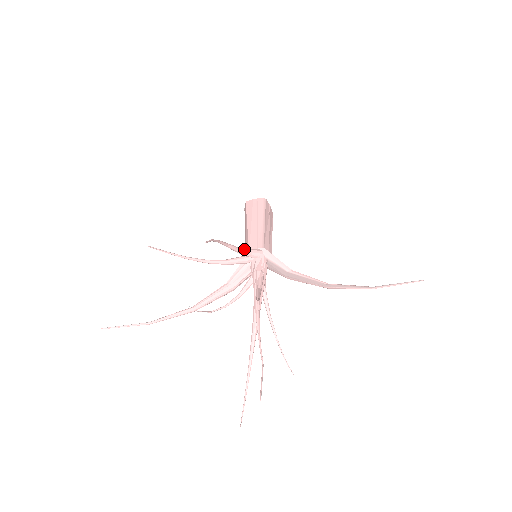
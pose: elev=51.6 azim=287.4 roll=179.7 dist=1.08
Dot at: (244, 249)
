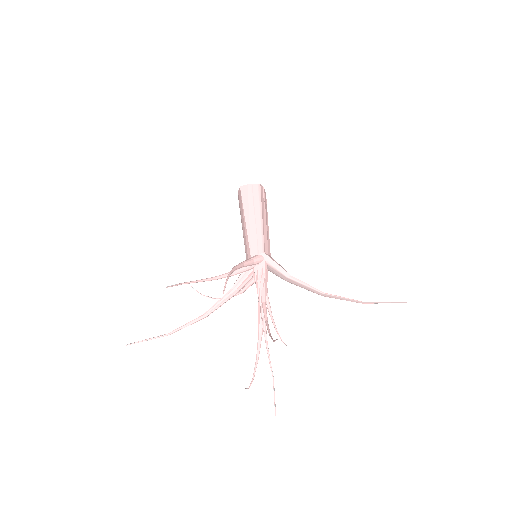
Dot at: (248, 262)
